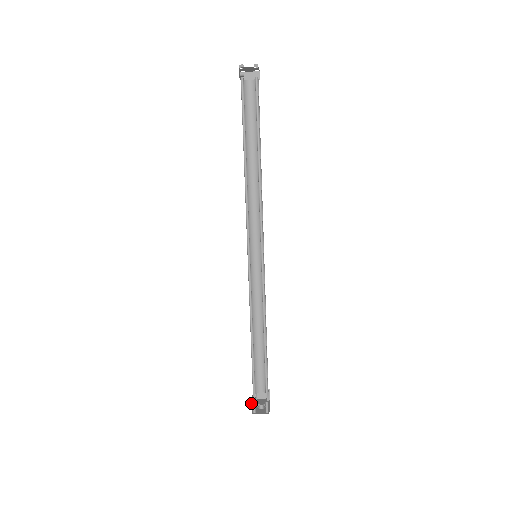
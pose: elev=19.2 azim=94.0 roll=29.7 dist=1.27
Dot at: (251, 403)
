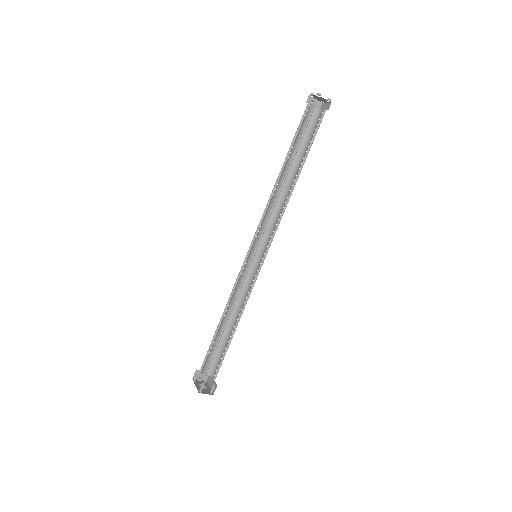
Dot at: (202, 383)
